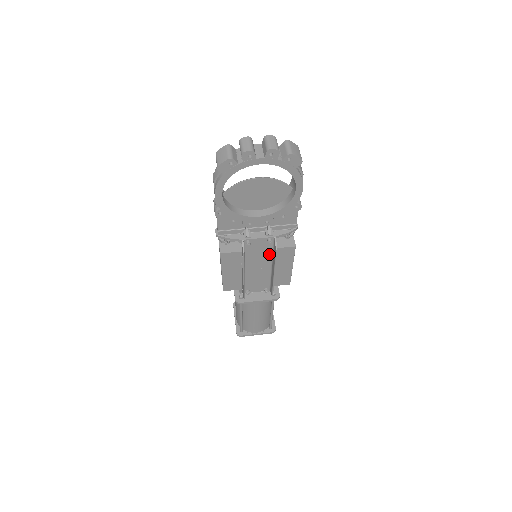
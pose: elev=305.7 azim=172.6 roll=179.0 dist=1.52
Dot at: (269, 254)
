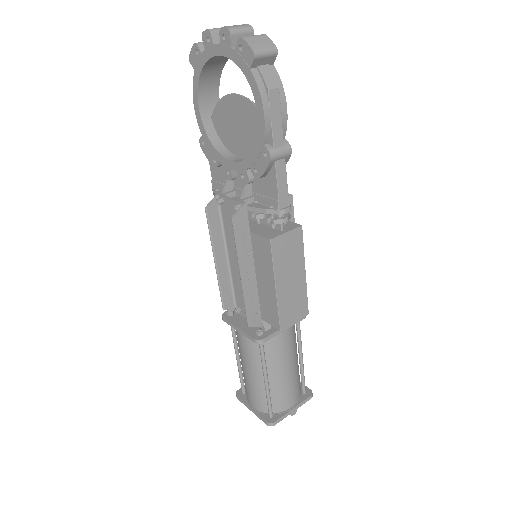
Dot at: occluded
